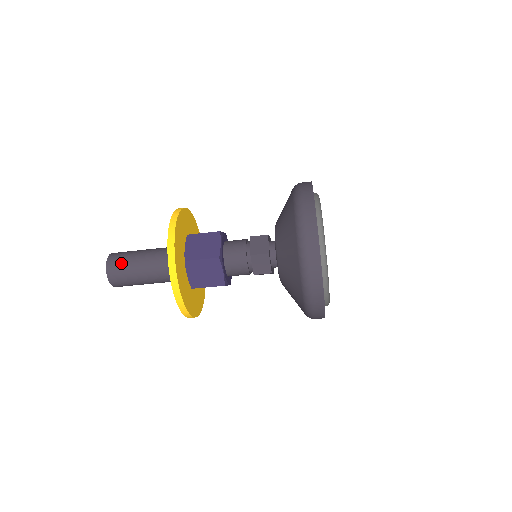
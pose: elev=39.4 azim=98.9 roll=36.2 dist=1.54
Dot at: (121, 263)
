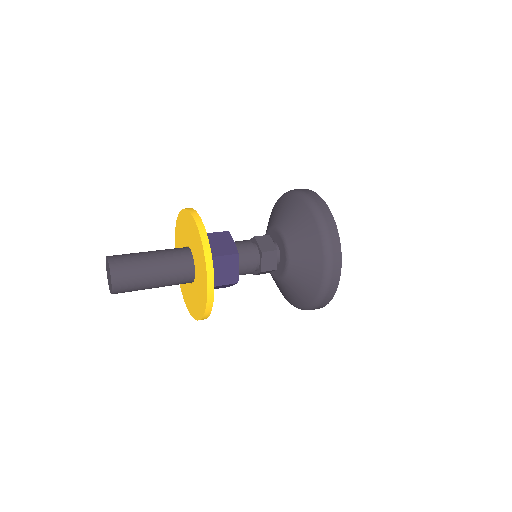
Dot at: (130, 284)
